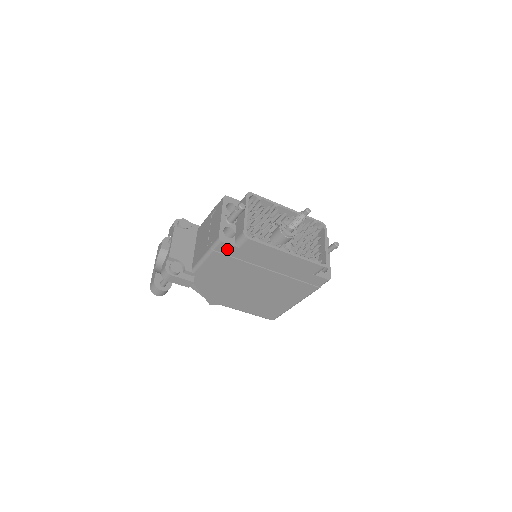
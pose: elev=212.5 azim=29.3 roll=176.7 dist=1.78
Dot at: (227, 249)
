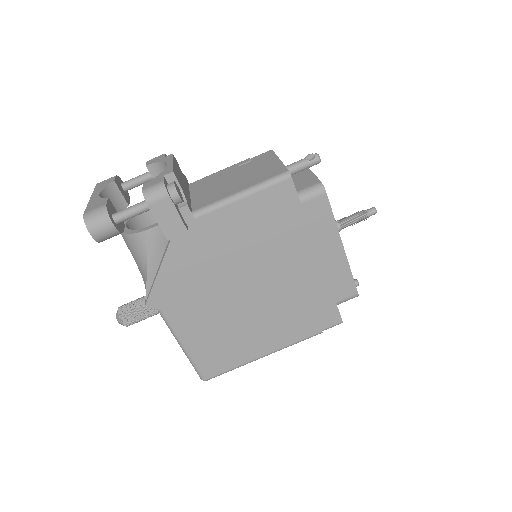
Dot at: (284, 196)
